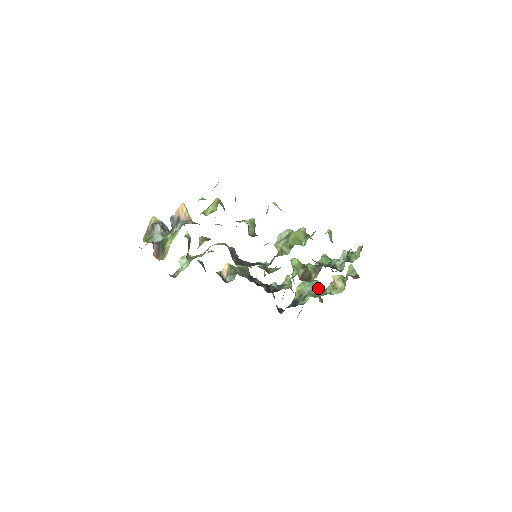
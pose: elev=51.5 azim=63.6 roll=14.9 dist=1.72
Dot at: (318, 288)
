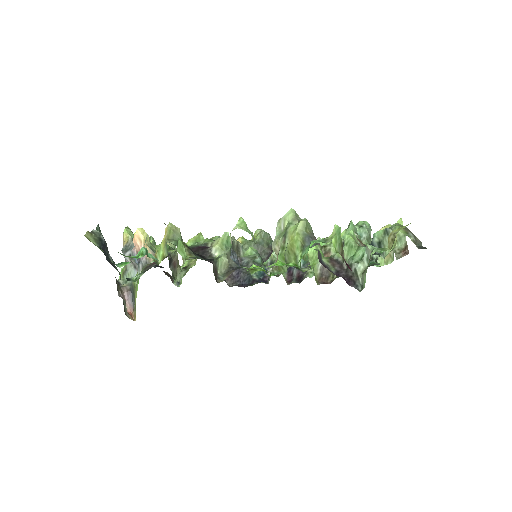
Dot at: (365, 241)
